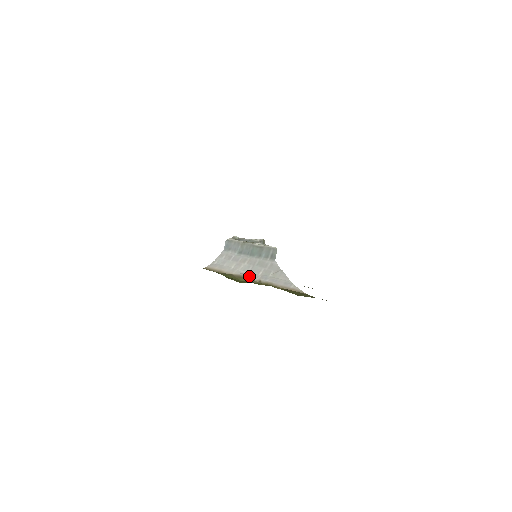
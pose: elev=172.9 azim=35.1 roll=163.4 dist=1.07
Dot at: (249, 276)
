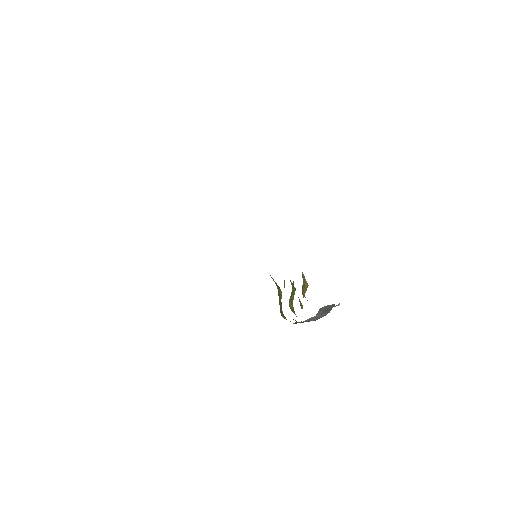
Dot at: (303, 322)
